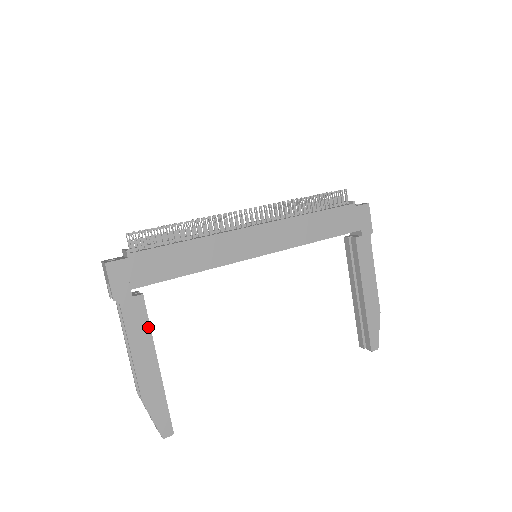
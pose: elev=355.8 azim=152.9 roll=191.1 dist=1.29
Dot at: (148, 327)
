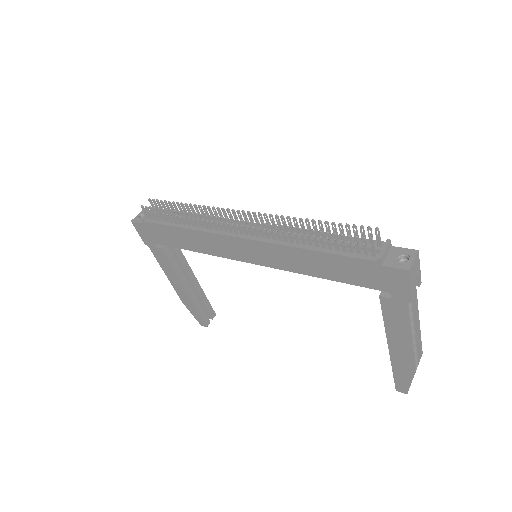
Dot at: (172, 268)
